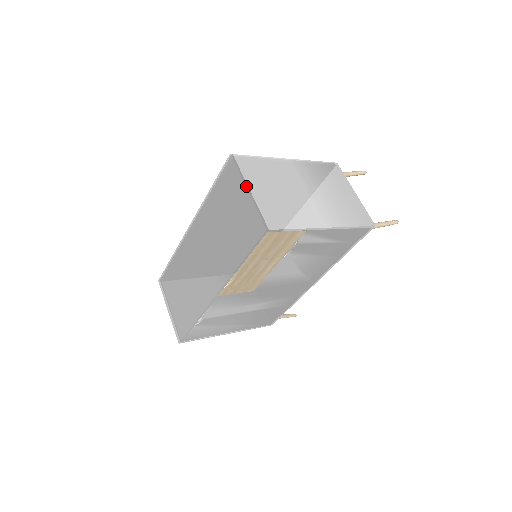
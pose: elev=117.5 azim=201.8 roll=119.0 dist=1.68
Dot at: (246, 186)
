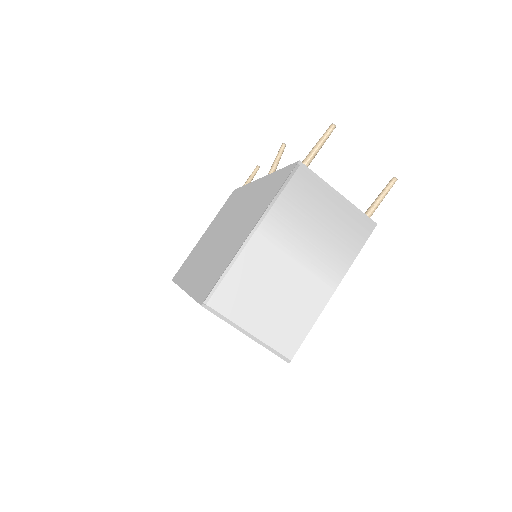
Dot at: (242, 332)
